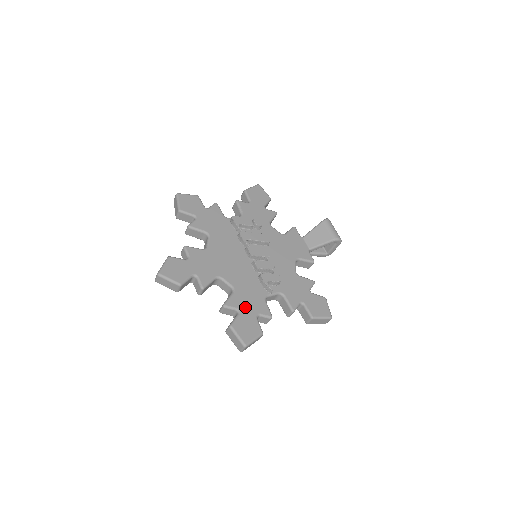
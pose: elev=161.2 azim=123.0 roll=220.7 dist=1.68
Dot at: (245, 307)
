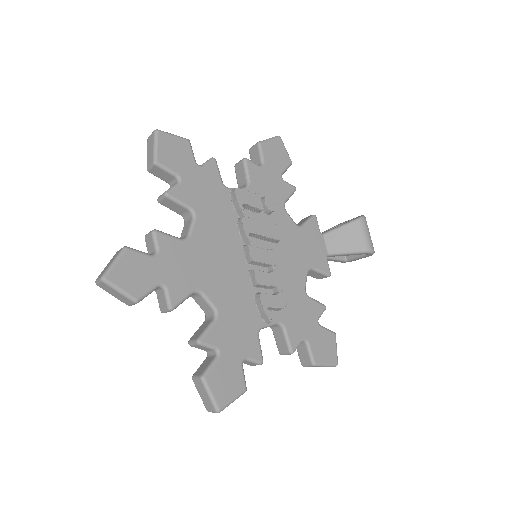
Dot at: (229, 346)
